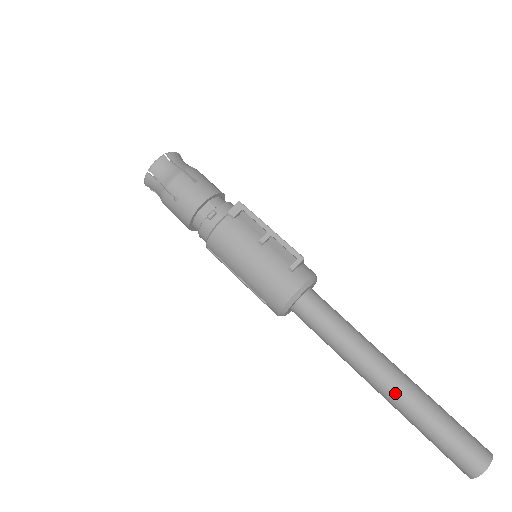
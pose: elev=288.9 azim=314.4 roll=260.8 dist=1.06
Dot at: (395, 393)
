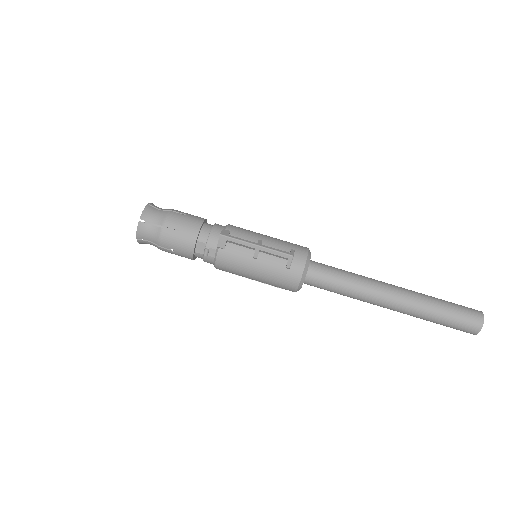
Dot at: (401, 310)
